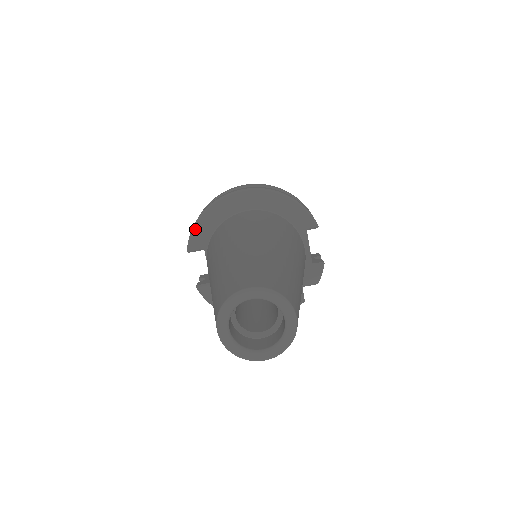
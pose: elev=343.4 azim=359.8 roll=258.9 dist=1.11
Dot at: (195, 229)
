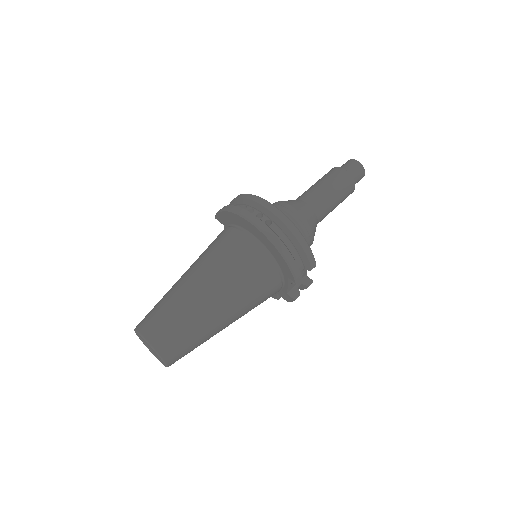
Dot at: (220, 213)
